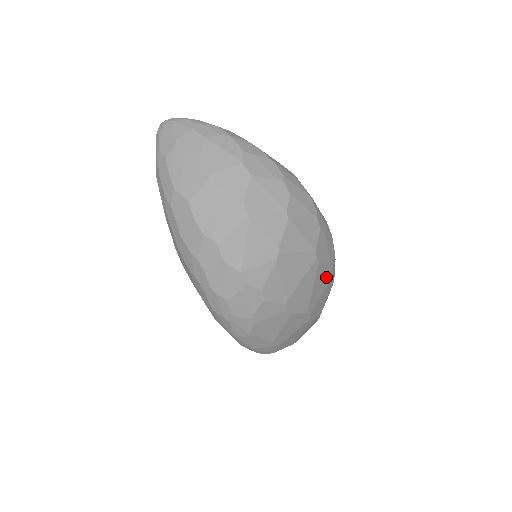
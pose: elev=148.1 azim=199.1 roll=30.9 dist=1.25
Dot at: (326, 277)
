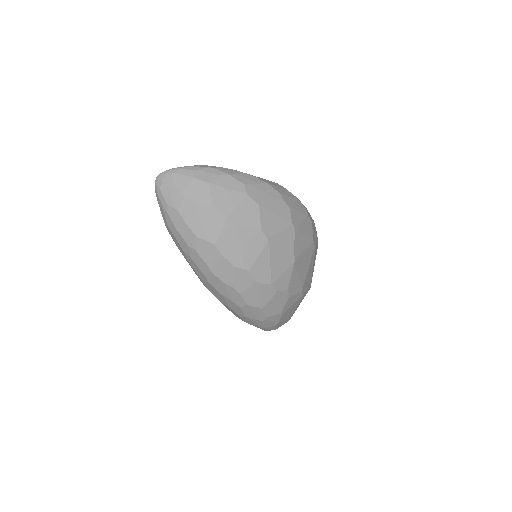
Dot at: (316, 253)
